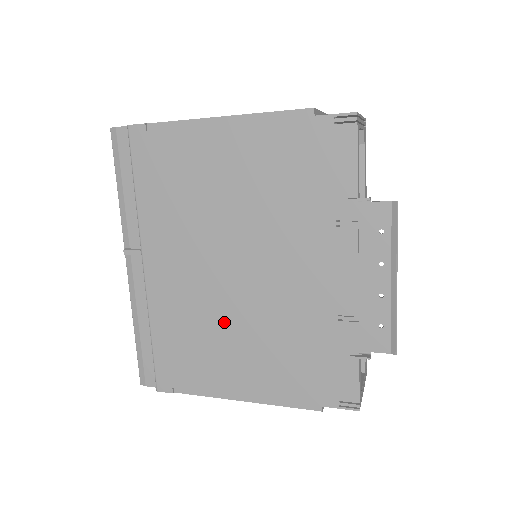
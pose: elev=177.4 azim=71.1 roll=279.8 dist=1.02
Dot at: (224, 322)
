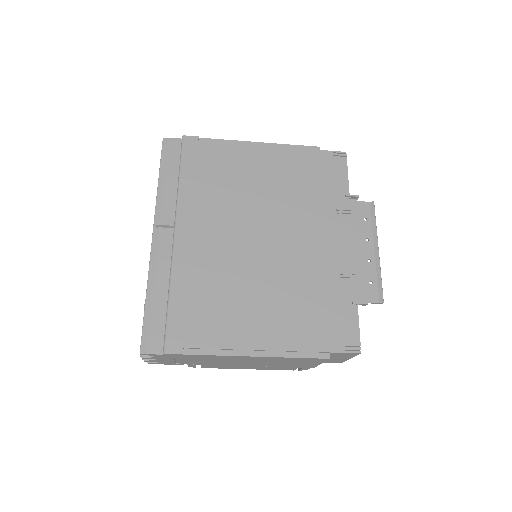
Dot at: (246, 281)
